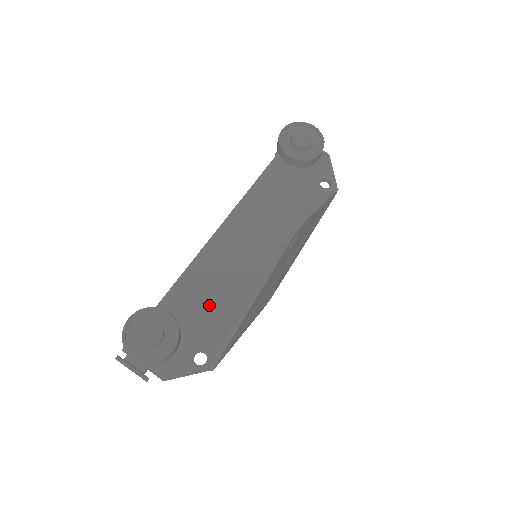
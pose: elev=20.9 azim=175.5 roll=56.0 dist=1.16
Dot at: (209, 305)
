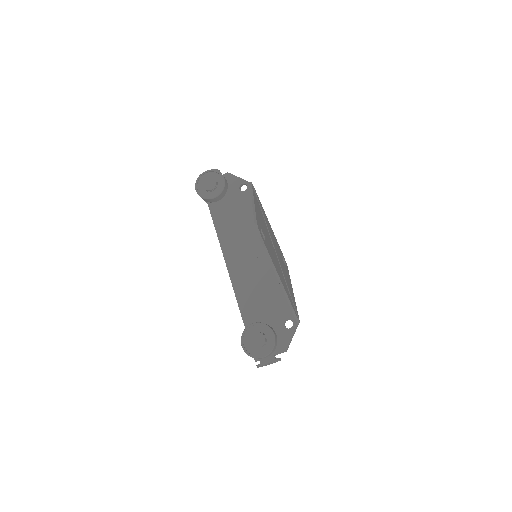
Dot at: (264, 300)
